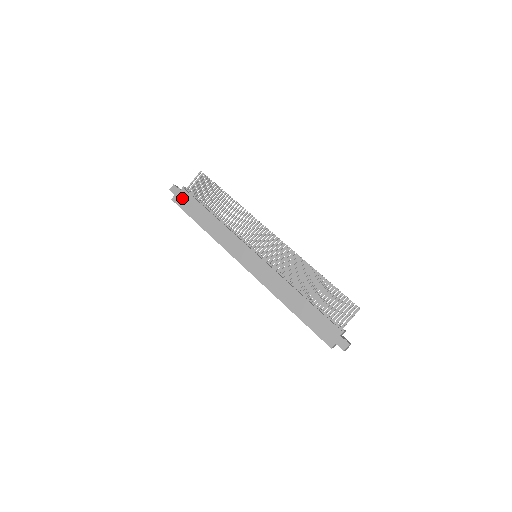
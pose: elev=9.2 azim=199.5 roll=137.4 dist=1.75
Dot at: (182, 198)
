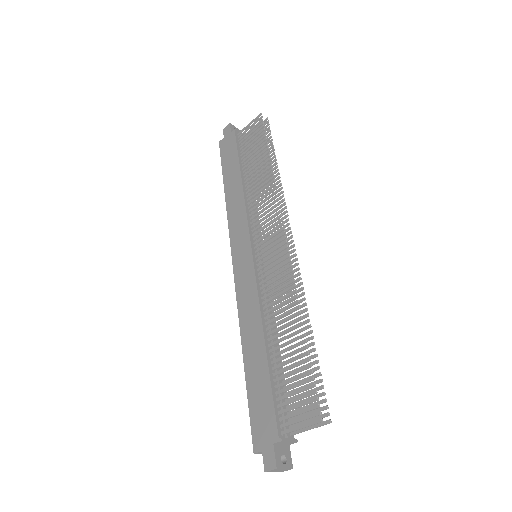
Dot at: (227, 144)
